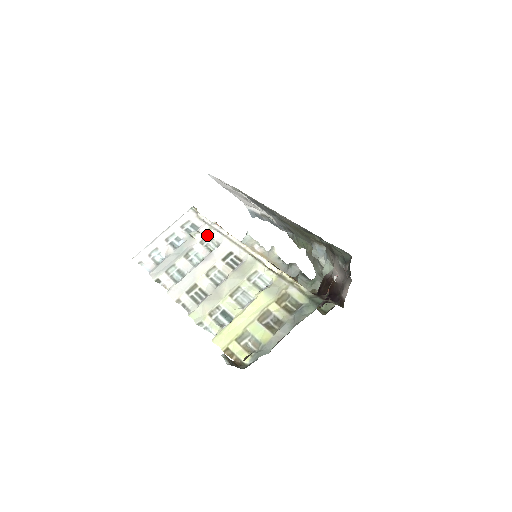
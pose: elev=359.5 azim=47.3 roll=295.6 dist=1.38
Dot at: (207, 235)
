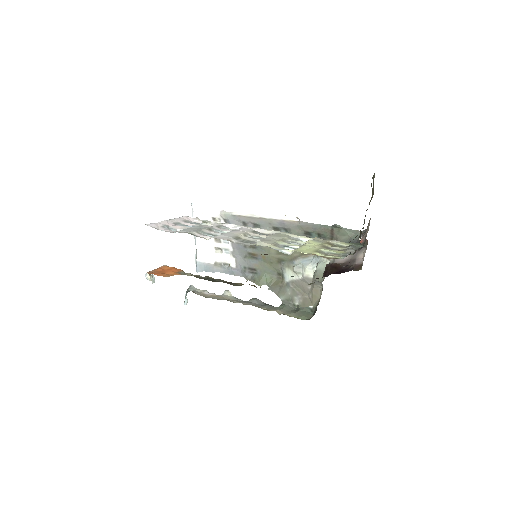
Dot at: (220, 225)
